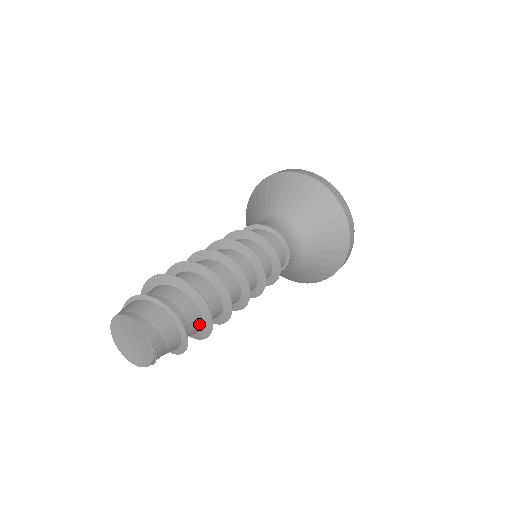
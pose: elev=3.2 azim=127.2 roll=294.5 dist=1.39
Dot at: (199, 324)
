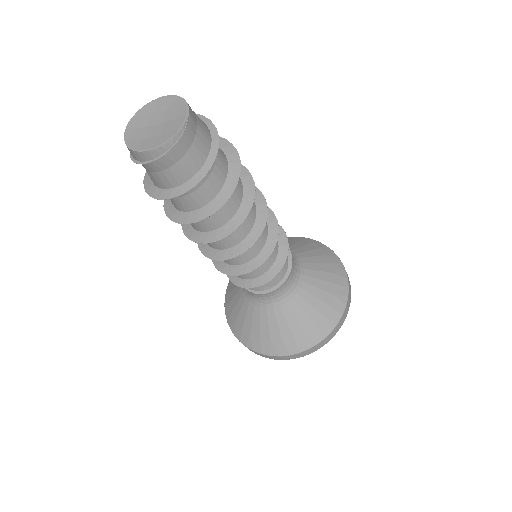
Dot at: (219, 183)
